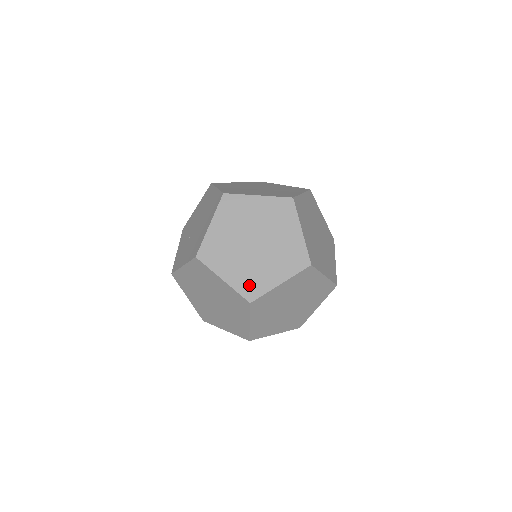
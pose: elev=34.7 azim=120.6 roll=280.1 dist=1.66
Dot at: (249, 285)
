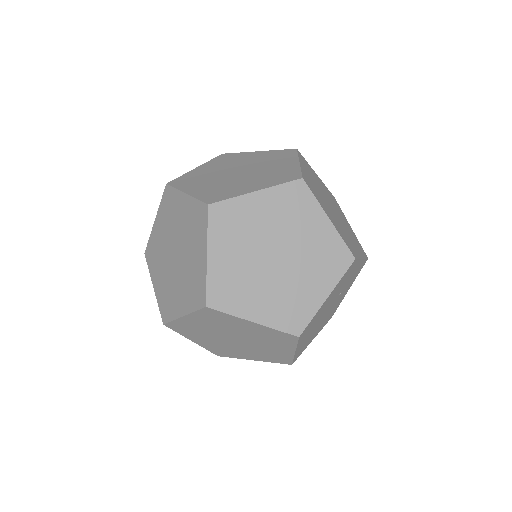
Dot at: (215, 194)
